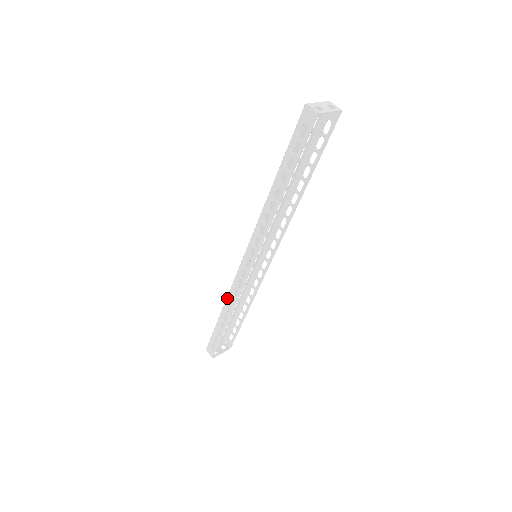
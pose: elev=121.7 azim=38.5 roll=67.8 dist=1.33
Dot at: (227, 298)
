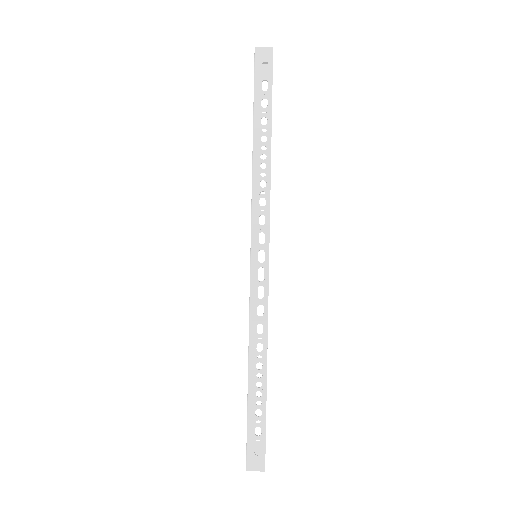
Dot at: (250, 336)
